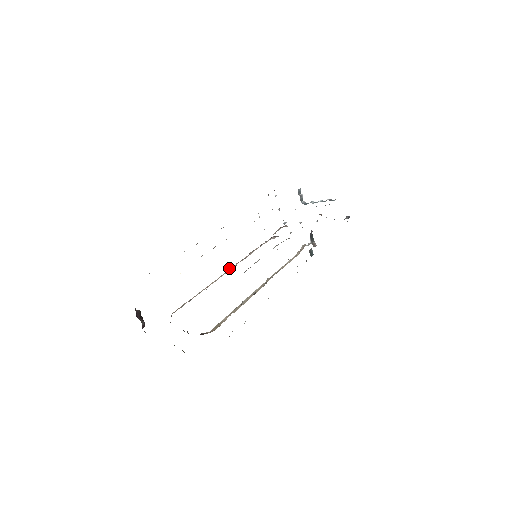
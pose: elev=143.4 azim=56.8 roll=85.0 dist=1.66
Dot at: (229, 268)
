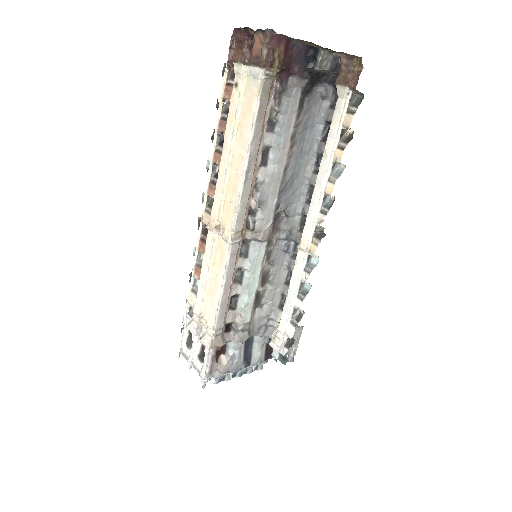
Dot at: (245, 219)
